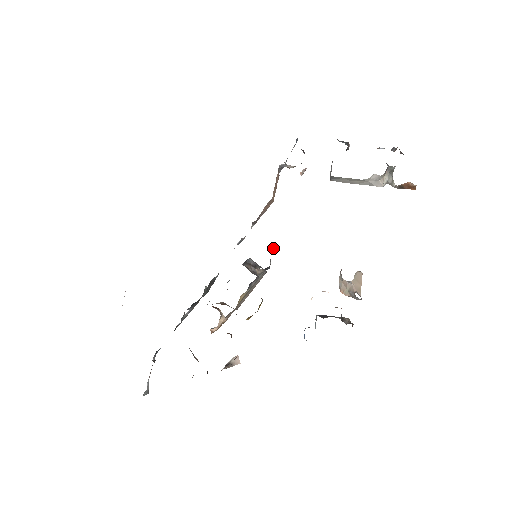
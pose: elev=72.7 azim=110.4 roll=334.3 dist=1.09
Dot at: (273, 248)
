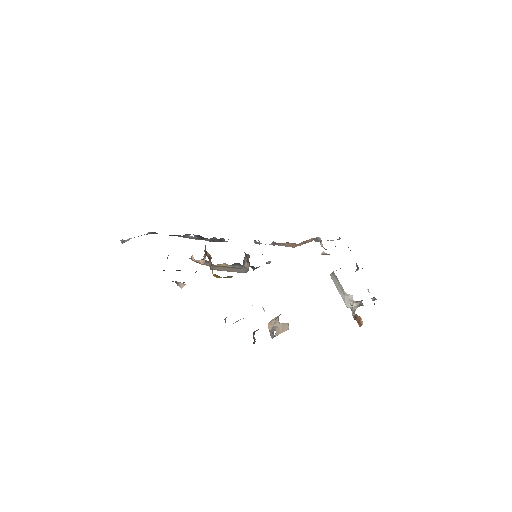
Dot at: (268, 263)
